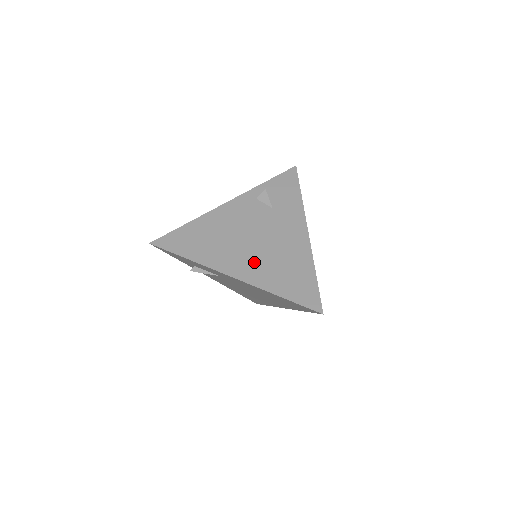
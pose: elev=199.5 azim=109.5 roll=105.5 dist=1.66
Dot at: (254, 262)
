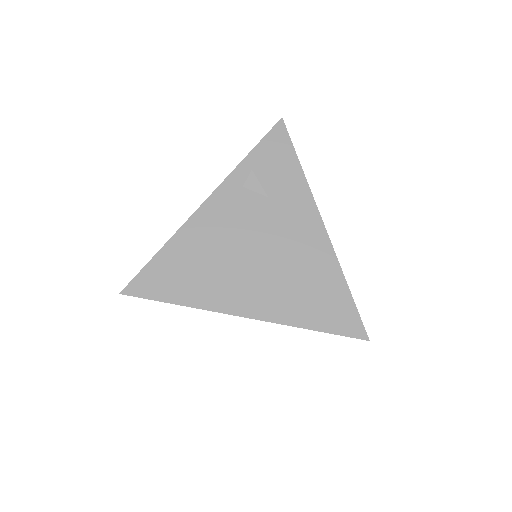
Dot at: (267, 288)
